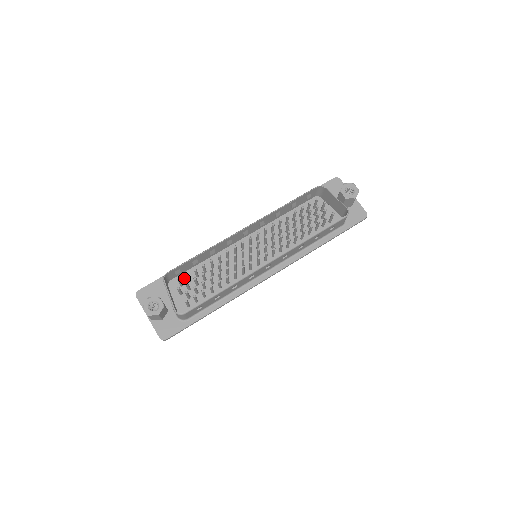
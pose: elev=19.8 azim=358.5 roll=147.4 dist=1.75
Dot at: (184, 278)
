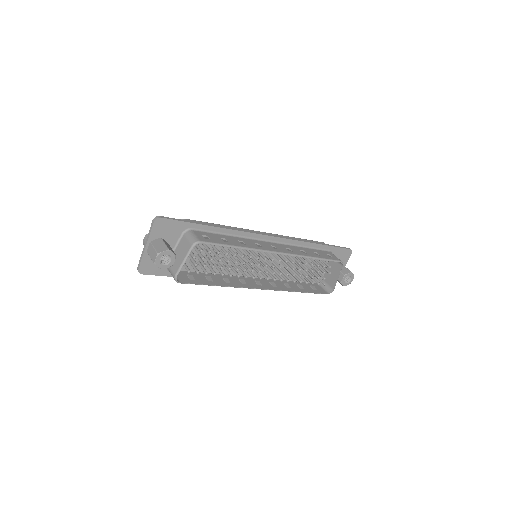
Dot at: occluded
